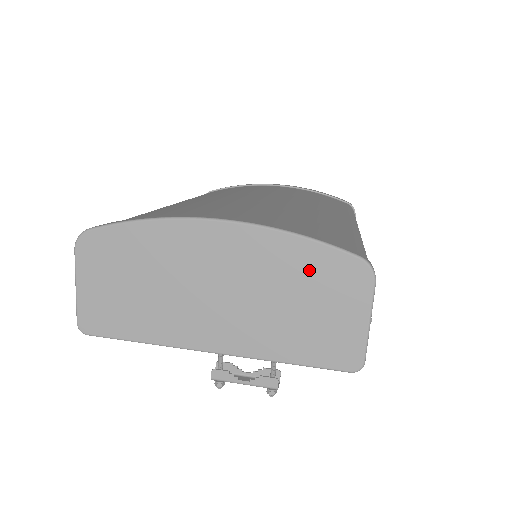
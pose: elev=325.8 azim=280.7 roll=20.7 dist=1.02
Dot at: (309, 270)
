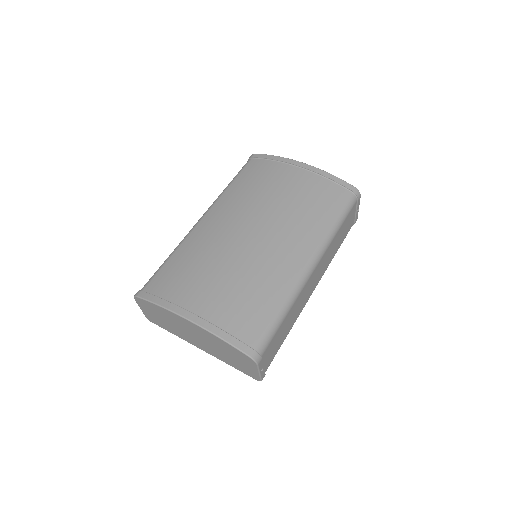
Dot at: (229, 349)
